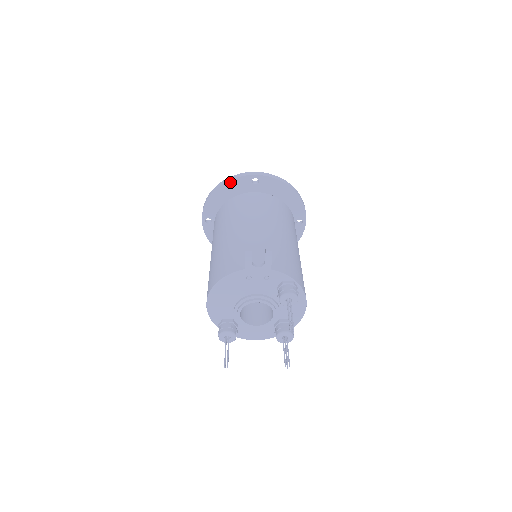
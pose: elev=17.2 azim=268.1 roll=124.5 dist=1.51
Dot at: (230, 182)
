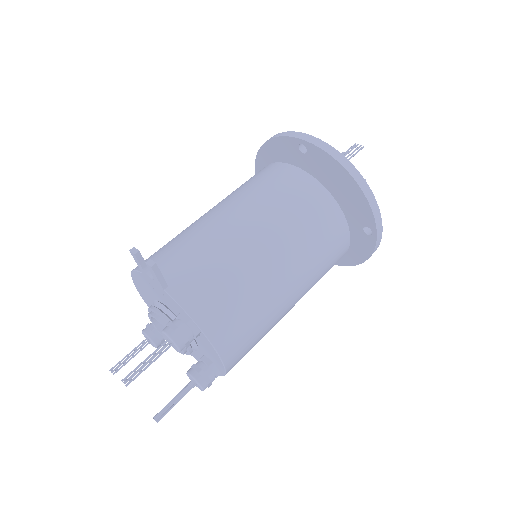
Dot at: (275, 140)
